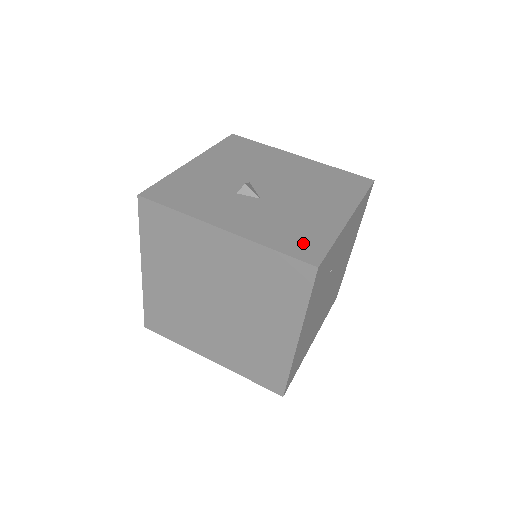
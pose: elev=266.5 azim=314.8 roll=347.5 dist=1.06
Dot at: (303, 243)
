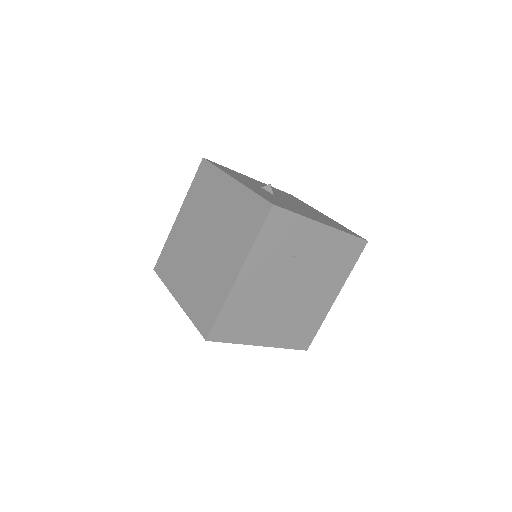
Dot at: (277, 202)
